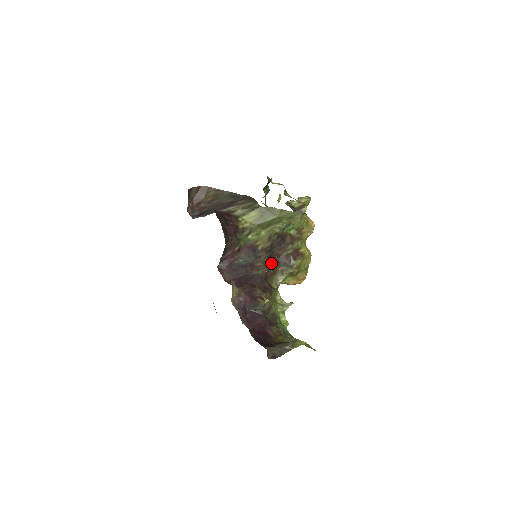
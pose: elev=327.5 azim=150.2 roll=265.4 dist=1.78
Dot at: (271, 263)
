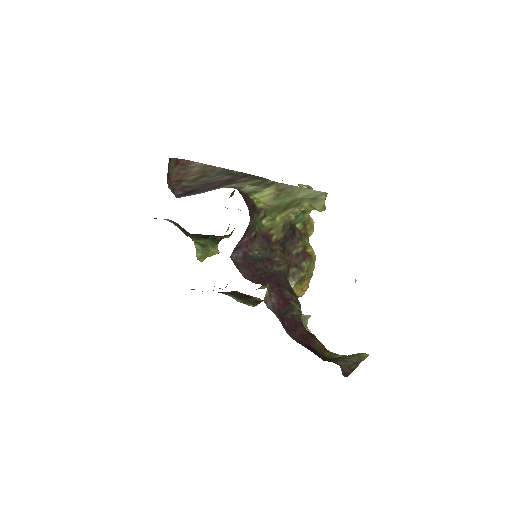
Dot at: (287, 260)
